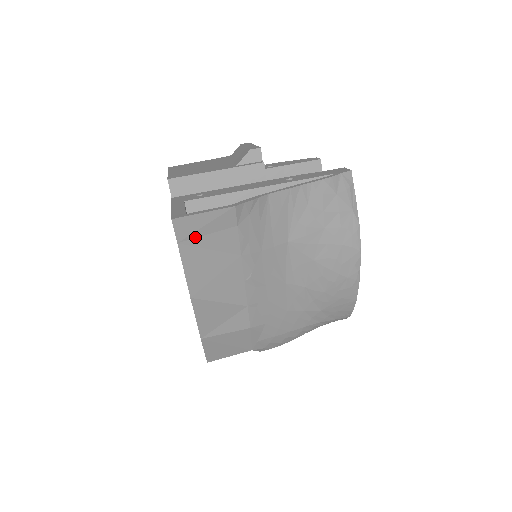
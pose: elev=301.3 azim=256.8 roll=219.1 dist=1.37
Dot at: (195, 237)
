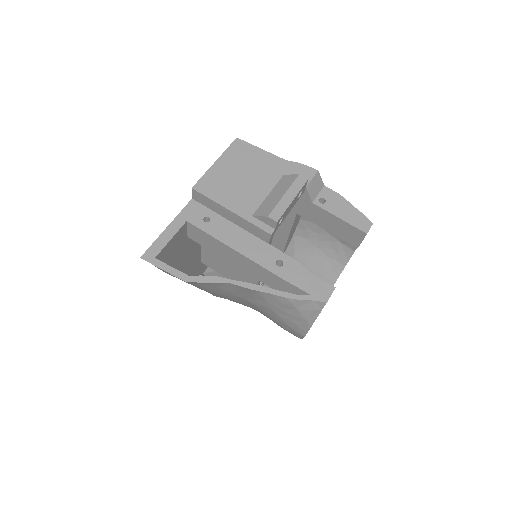
Dot at: occluded
